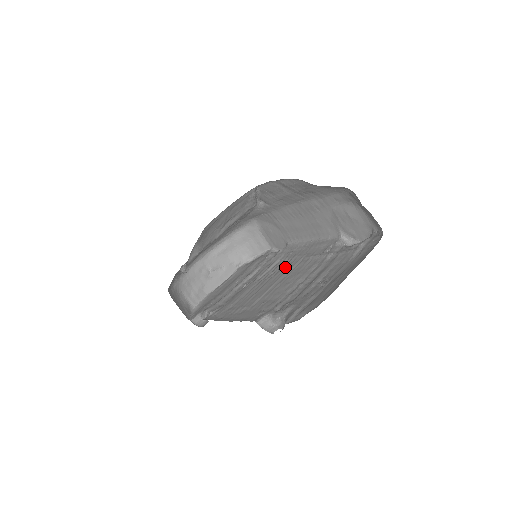
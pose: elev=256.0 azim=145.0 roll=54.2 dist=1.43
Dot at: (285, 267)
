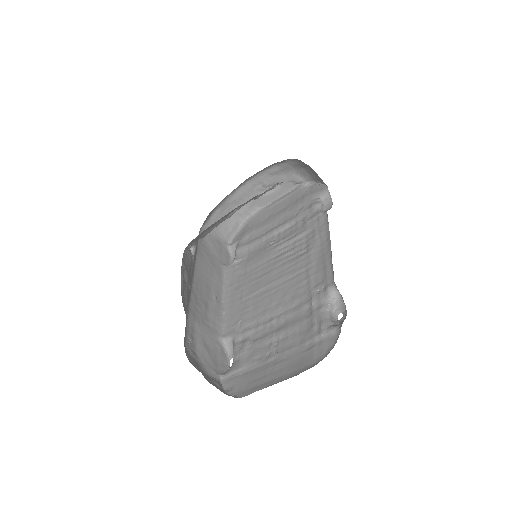
Dot at: (294, 262)
